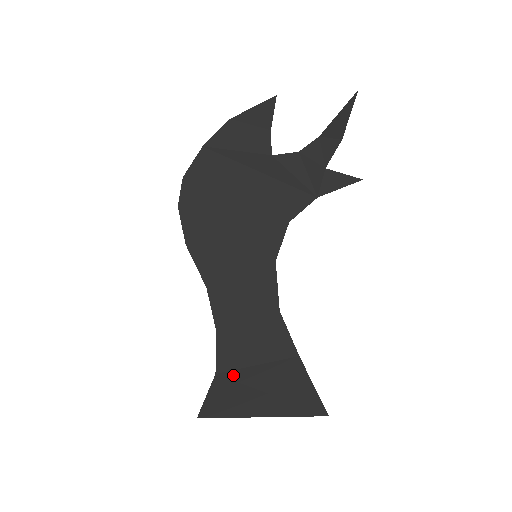
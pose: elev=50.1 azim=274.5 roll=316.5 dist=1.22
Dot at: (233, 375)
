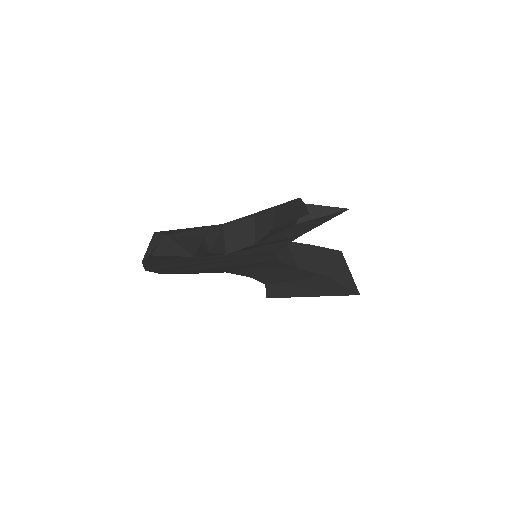
Dot at: (279, 285)
